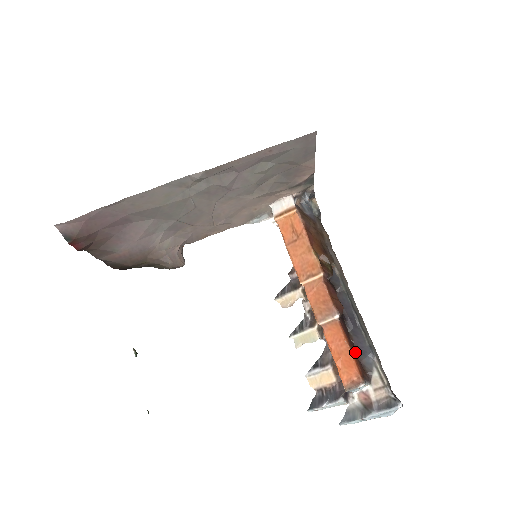
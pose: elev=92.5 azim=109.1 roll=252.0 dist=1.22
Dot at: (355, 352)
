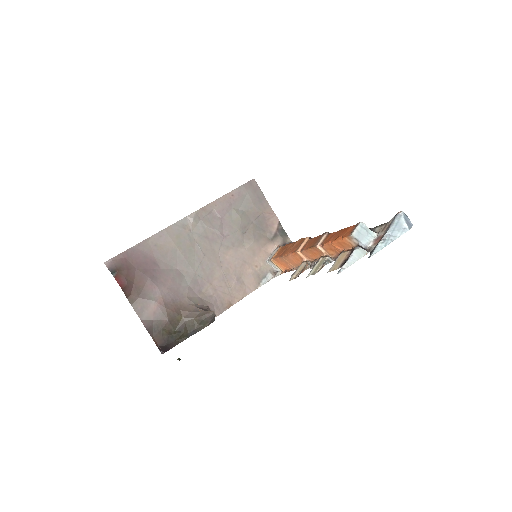
Dot at: occluded
